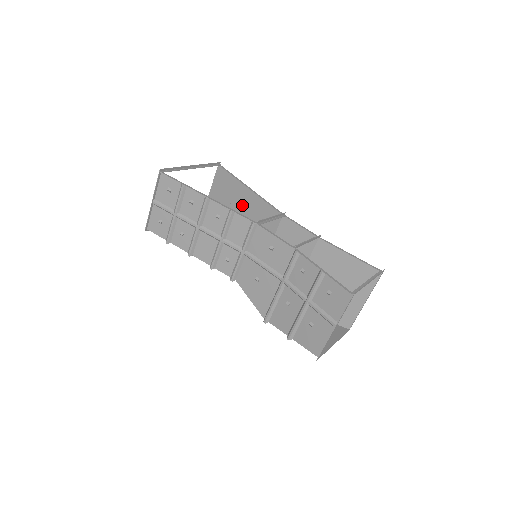
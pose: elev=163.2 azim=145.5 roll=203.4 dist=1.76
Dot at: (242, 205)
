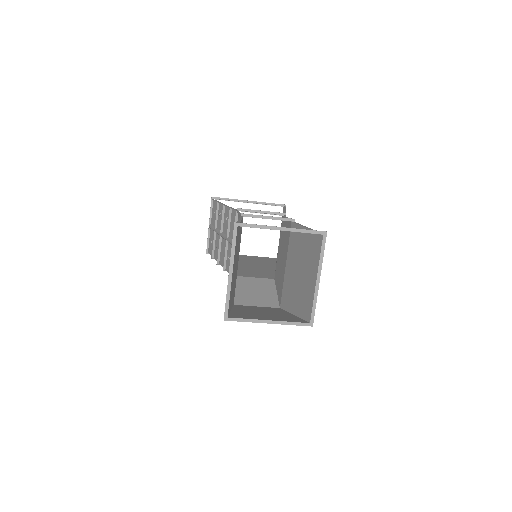
Dot at: occluded
